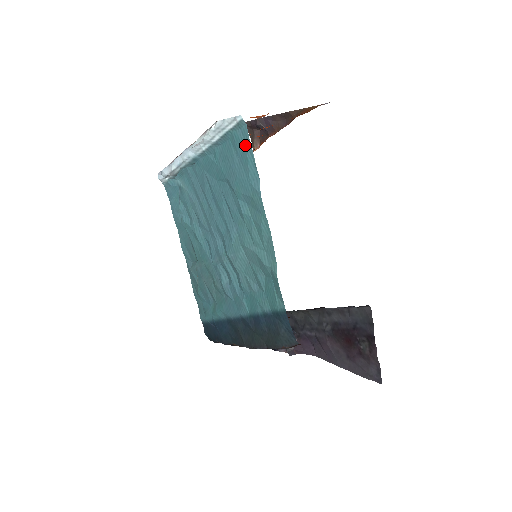
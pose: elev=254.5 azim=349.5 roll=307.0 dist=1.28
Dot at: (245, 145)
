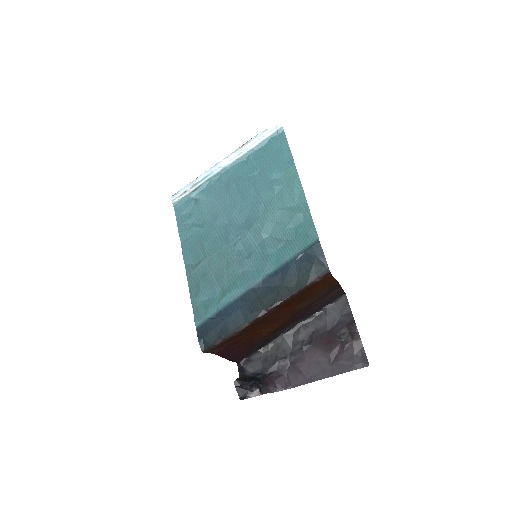
Dot at: (282, 142)
